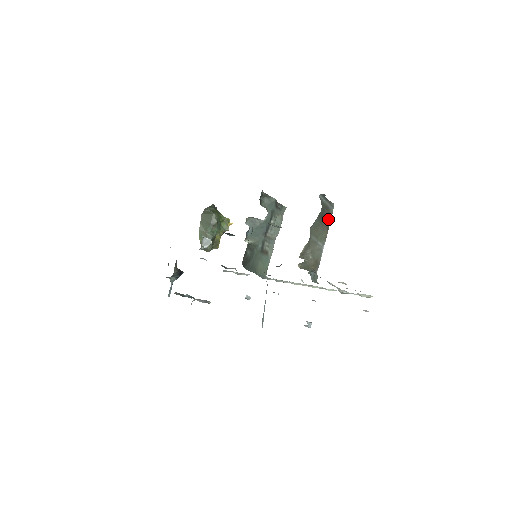
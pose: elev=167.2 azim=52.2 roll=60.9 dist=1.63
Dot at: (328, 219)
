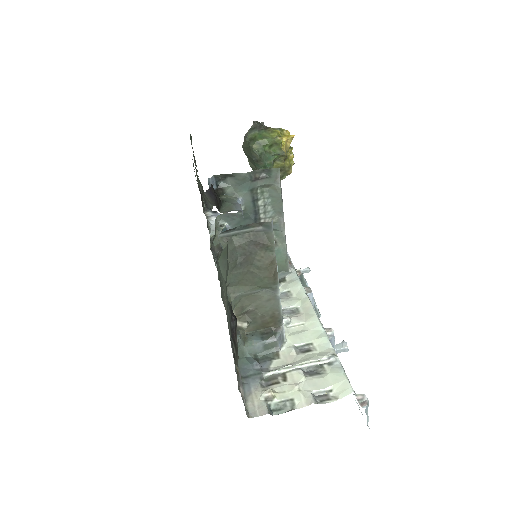
Dot at: (267, 251)
